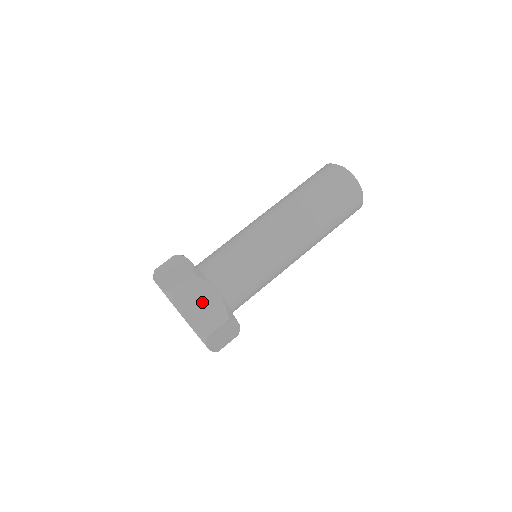
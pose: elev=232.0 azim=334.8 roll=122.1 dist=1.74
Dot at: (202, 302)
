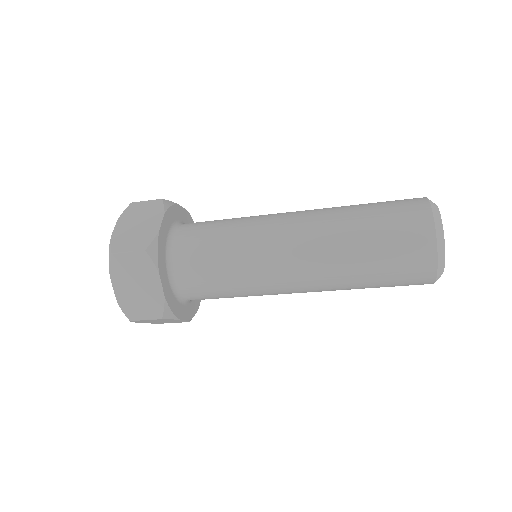
Dot at: (142, 223)
